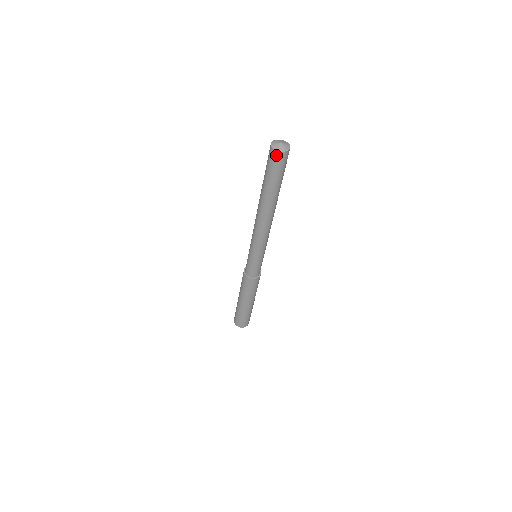
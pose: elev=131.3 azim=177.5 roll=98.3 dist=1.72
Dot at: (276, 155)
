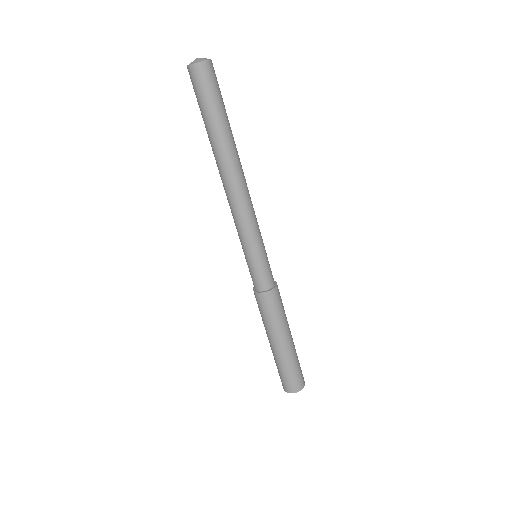
Dot at: (198, 71)
